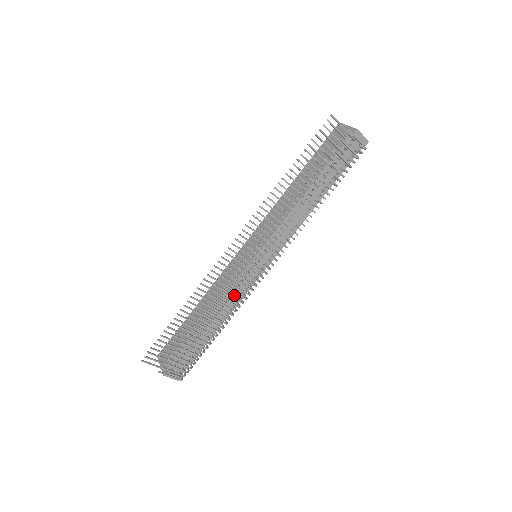
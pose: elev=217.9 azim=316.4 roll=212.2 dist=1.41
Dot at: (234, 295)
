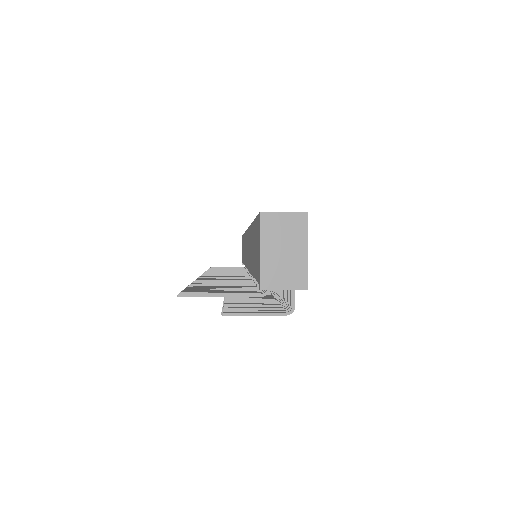
Dot at: occluded
